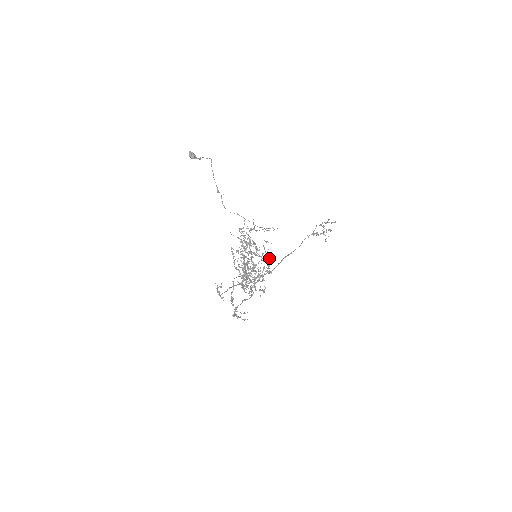
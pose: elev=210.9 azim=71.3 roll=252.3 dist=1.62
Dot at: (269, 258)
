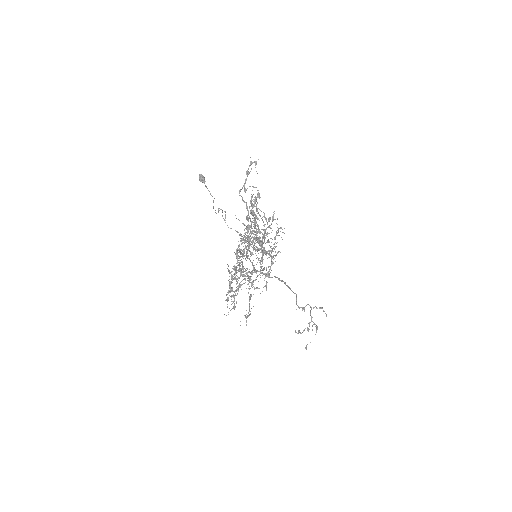
Dot at: (274, 258)
